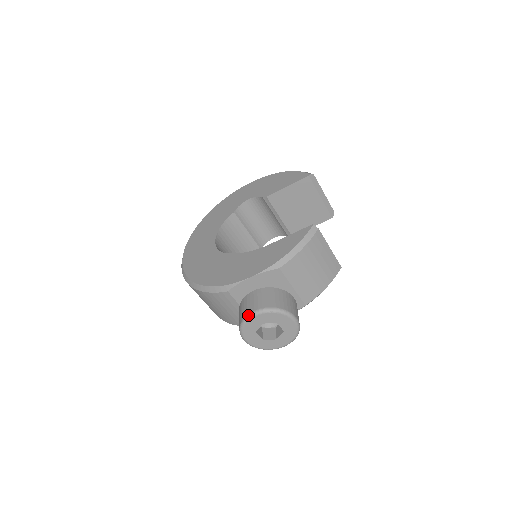
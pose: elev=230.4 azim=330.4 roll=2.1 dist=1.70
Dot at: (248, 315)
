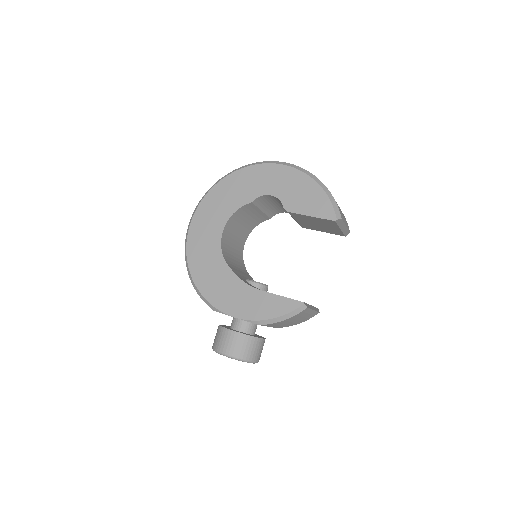
Dot at: (220, 352)
